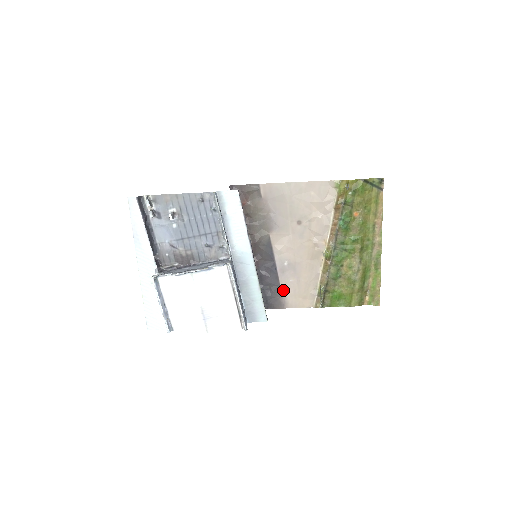
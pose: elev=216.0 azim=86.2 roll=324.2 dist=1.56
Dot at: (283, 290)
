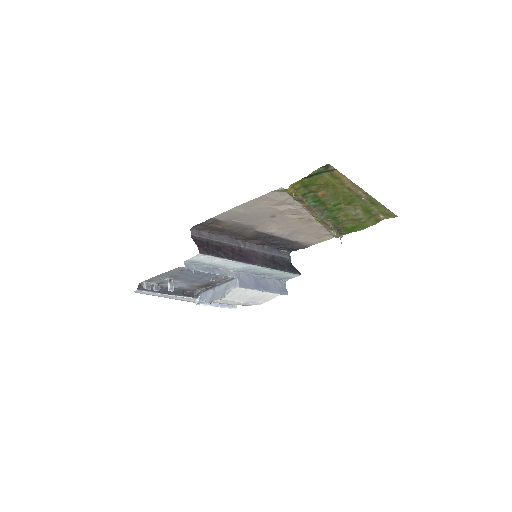
Dot at: (300, 241)
